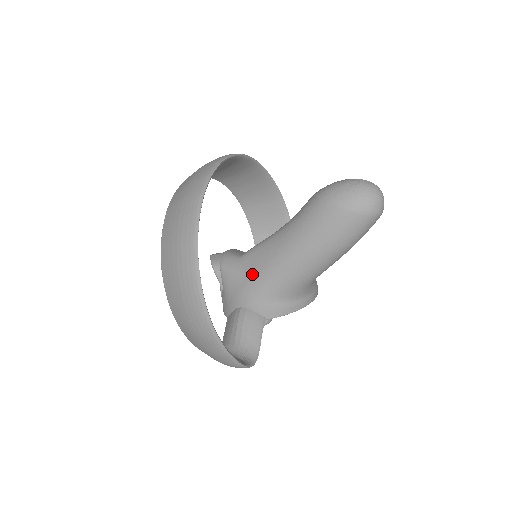
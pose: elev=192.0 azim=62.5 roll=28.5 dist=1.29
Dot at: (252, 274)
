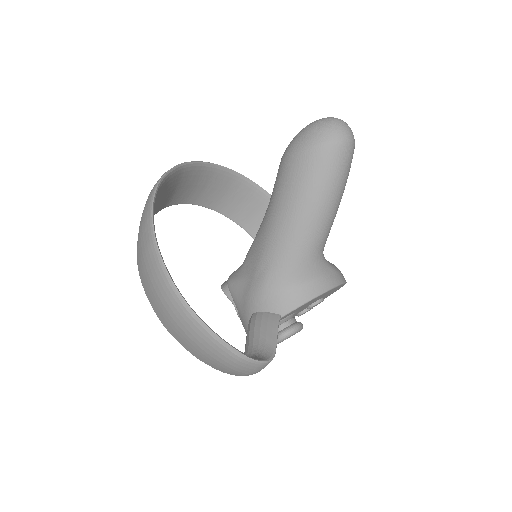
Dot at: (252, 271)
